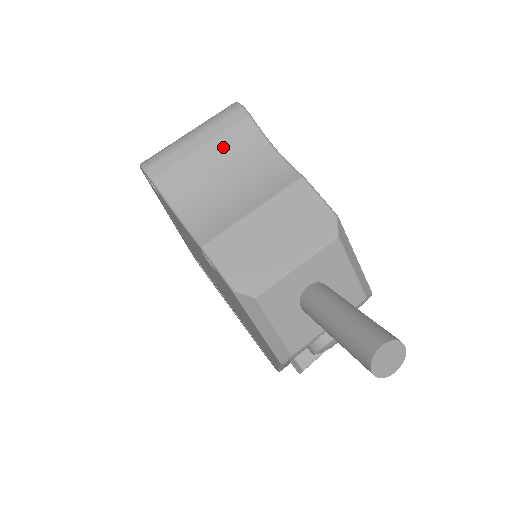
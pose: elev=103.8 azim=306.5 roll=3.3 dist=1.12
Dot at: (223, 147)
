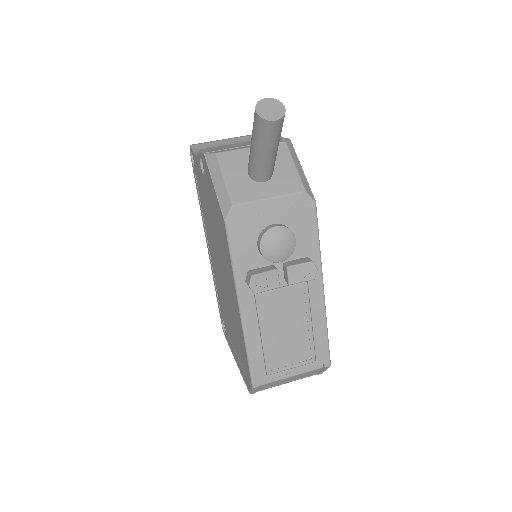
Dot at: (239, 141)
